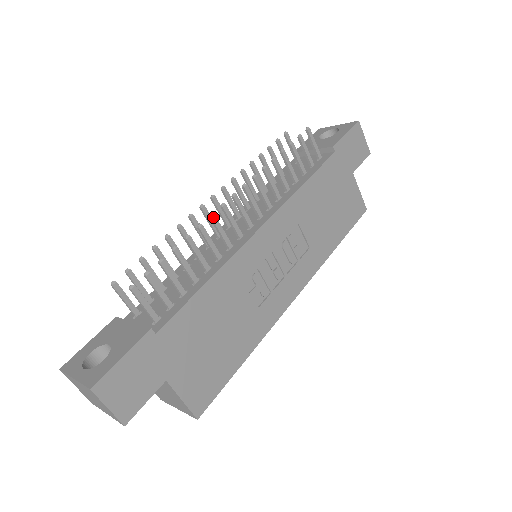
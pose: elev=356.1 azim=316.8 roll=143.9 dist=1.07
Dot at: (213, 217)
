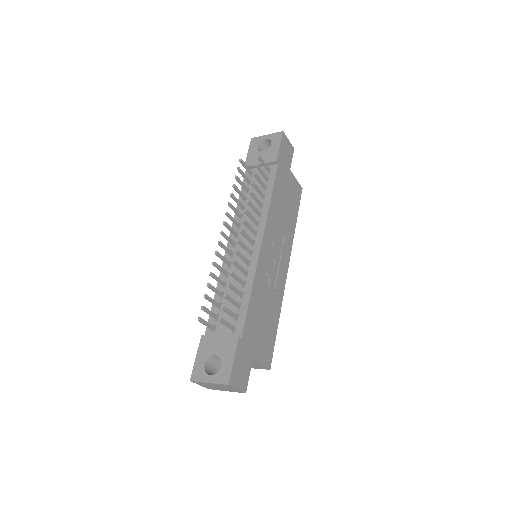
Dot at: (237, 252)
